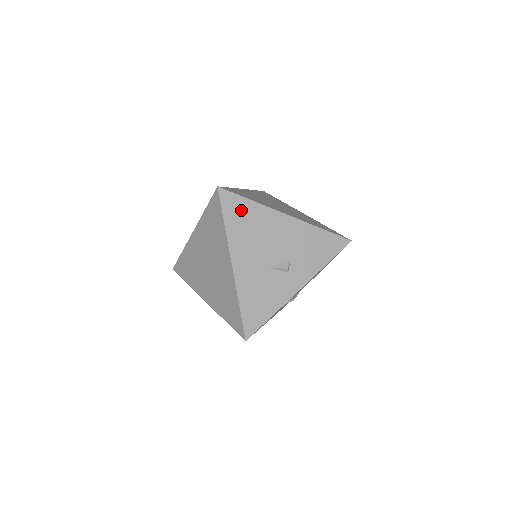
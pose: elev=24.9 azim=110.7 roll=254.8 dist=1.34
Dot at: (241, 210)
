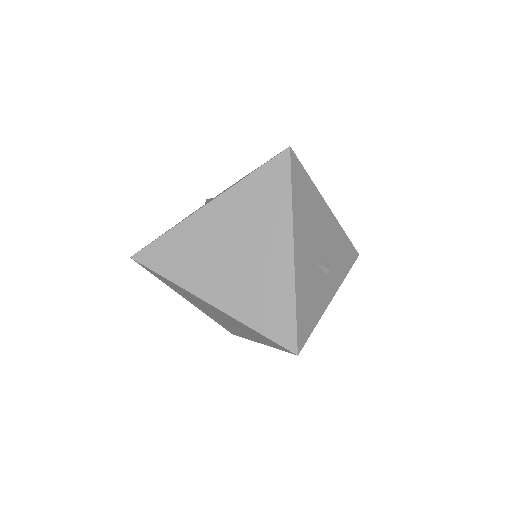
Dot at: (303, 185)
